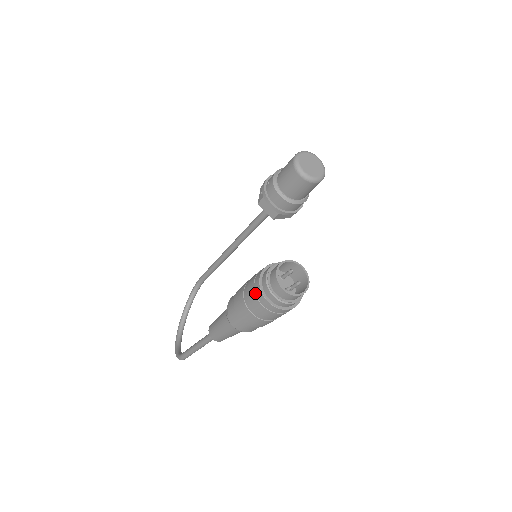
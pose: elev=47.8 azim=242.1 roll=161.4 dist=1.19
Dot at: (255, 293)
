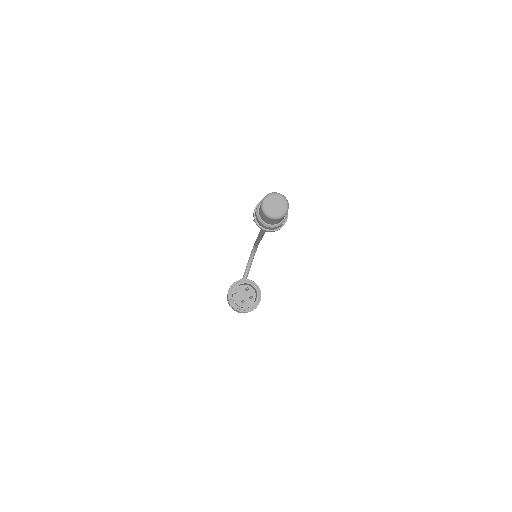
Dot at: occluded
